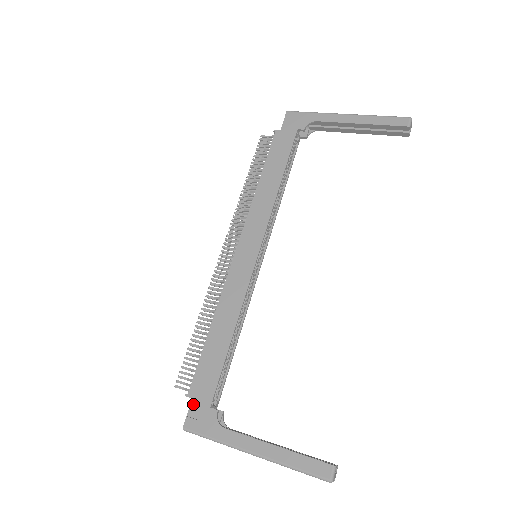
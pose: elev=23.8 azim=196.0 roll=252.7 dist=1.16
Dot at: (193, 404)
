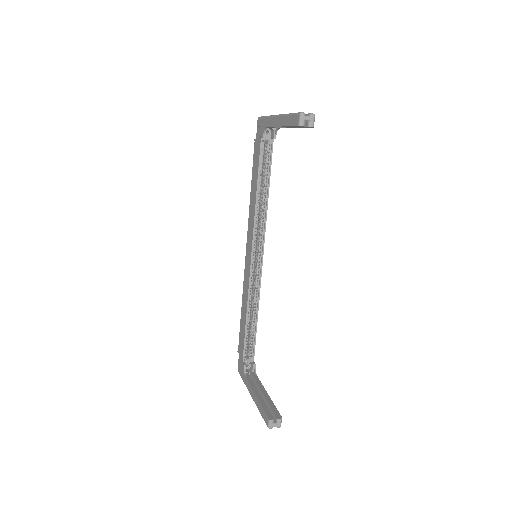
Dot at: (239, 358)
